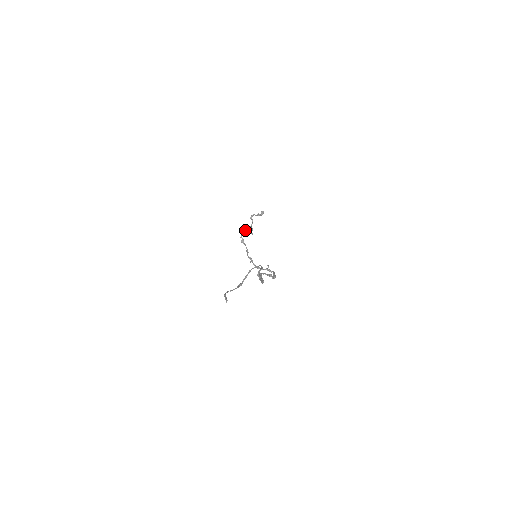
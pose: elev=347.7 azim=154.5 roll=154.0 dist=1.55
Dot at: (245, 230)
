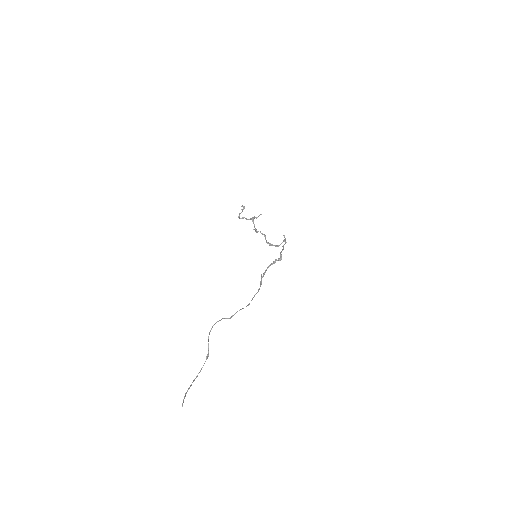
Dot at: (252, 220)
